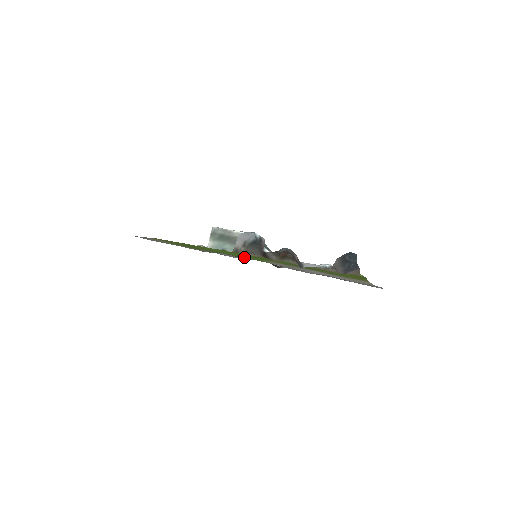
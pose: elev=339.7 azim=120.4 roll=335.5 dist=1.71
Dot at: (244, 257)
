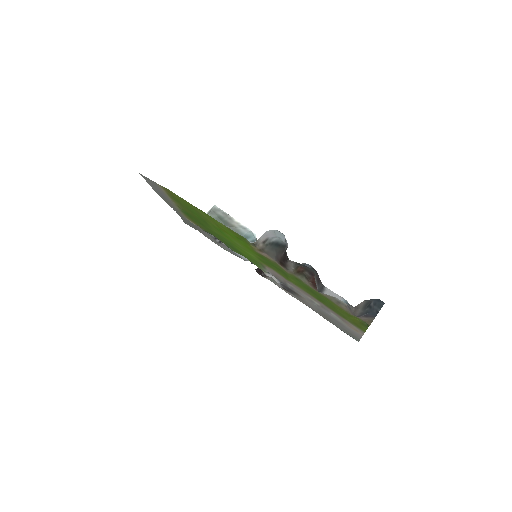
Dot at: (241, 251)
